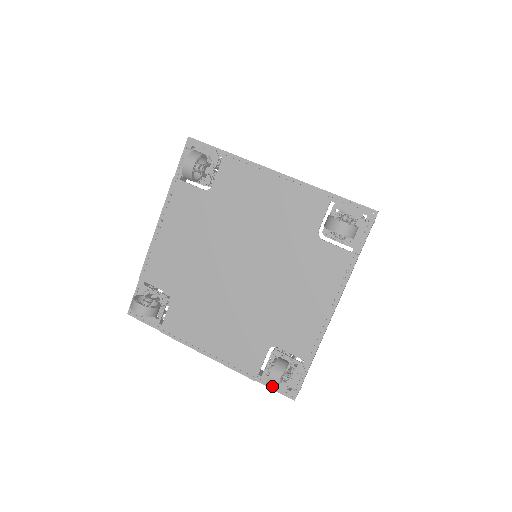
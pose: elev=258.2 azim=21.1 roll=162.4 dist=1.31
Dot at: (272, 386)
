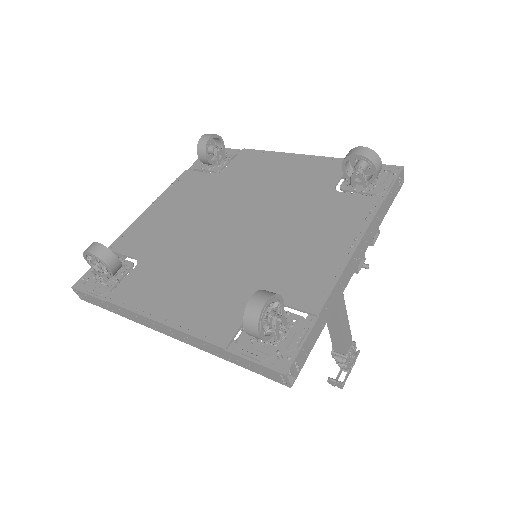
Dot at: (253, 315)
